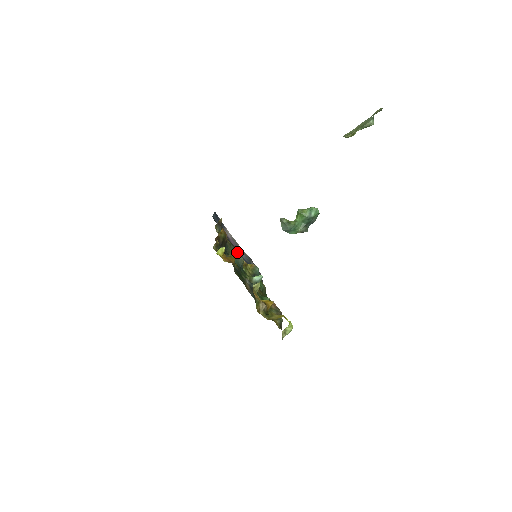
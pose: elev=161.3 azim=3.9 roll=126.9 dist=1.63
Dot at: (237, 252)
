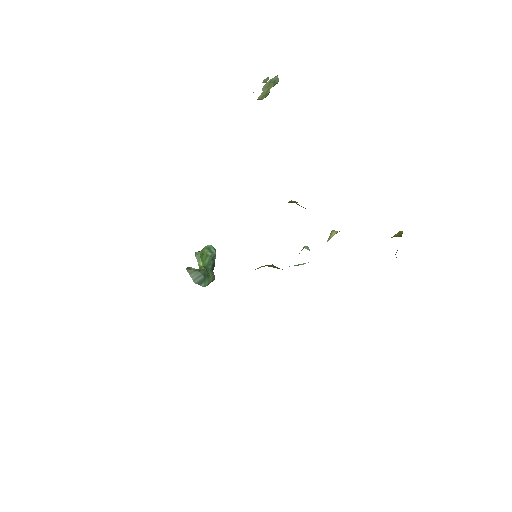
Dot at: occluded
